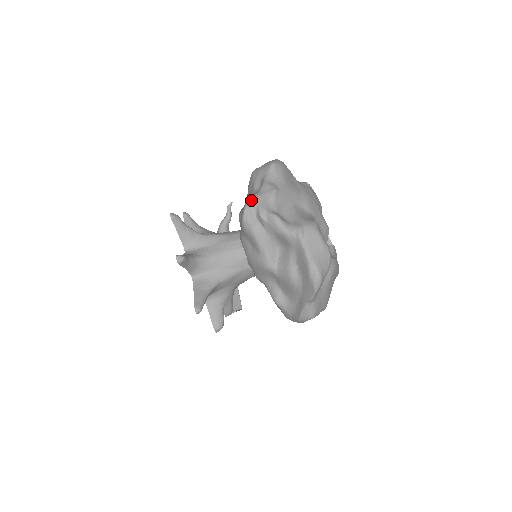
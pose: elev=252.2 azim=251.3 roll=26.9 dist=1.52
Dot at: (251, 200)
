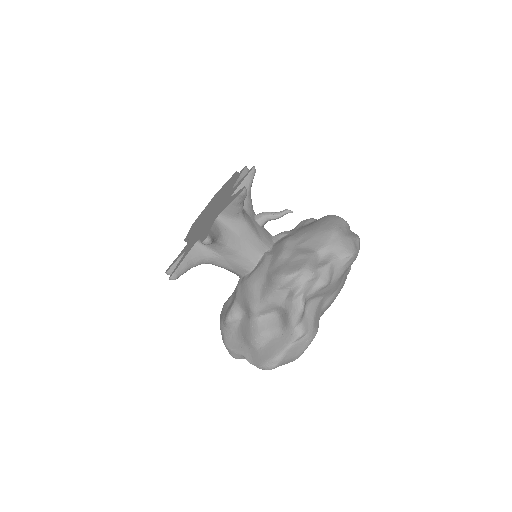
Dot at: (305, 272)
